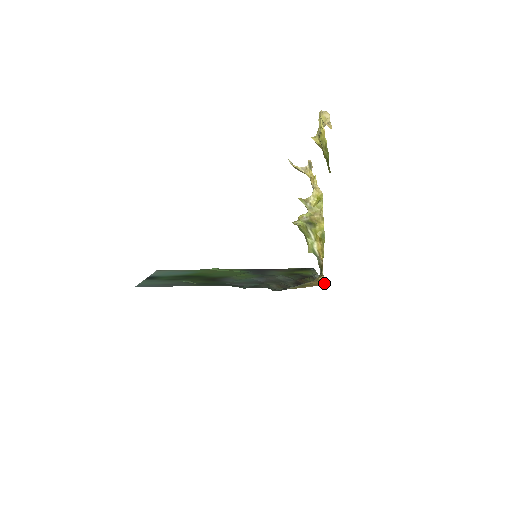
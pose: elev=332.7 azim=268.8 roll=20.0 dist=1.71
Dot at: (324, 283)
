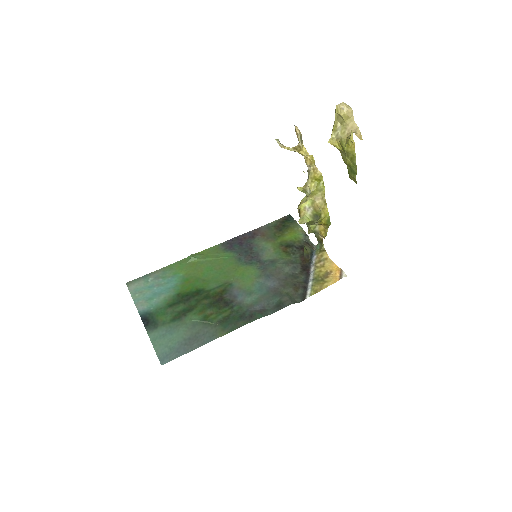
Dot at: (338, 271)
